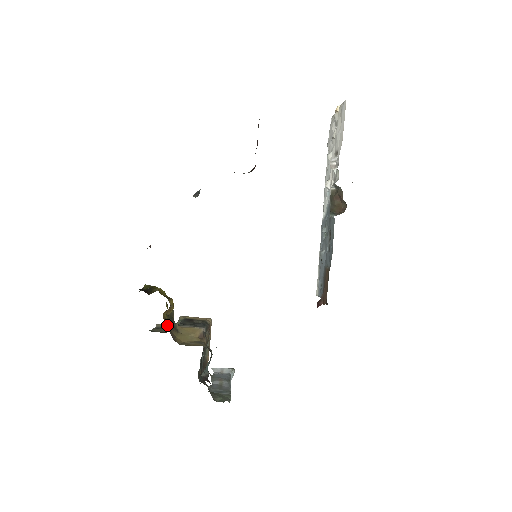
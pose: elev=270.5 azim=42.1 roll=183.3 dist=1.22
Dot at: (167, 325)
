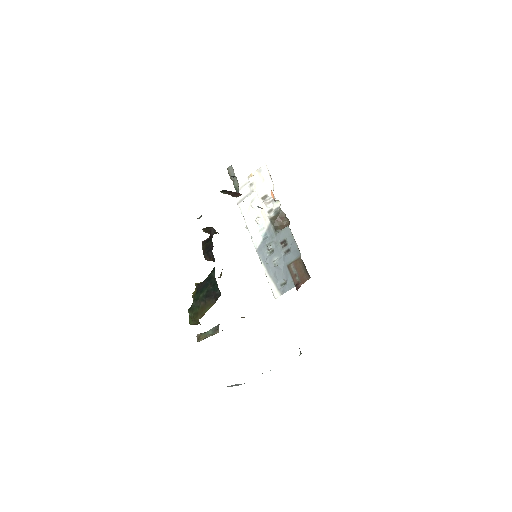
Dot at: occluded
